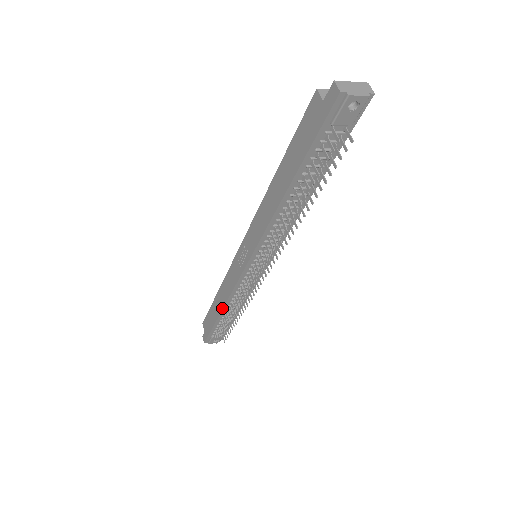
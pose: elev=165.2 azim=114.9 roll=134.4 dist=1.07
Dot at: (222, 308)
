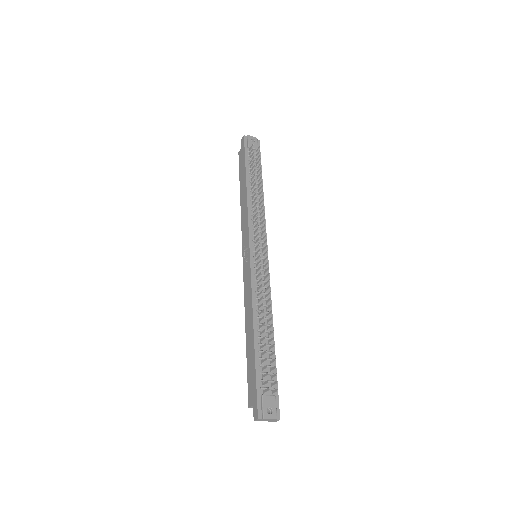
Dot at: (252, 324)
